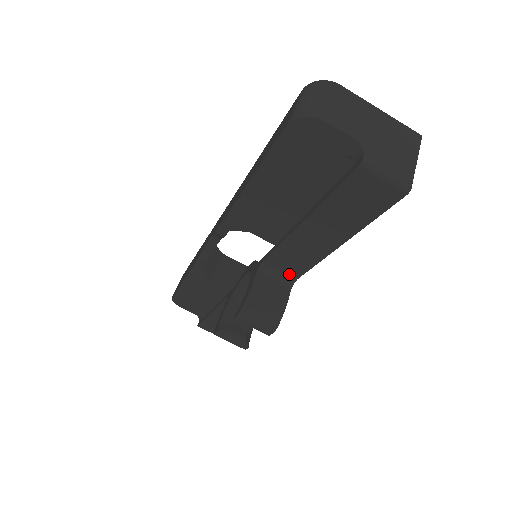
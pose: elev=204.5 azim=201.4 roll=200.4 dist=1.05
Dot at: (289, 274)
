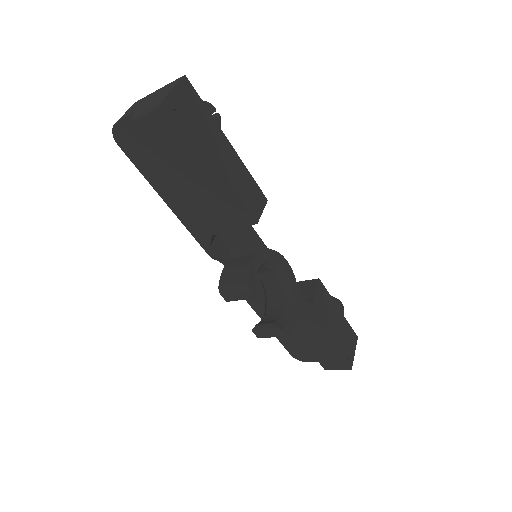
Dot at: (249, 241)
